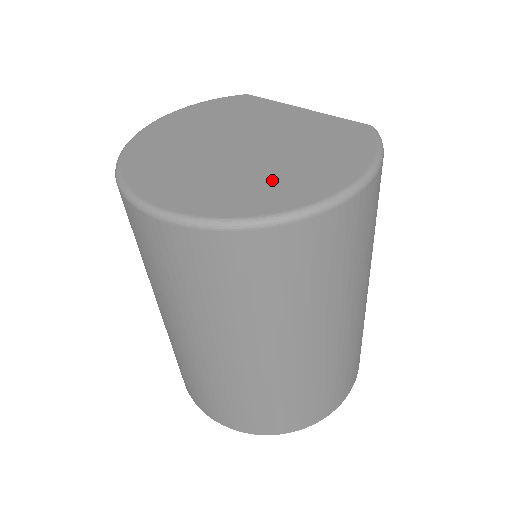
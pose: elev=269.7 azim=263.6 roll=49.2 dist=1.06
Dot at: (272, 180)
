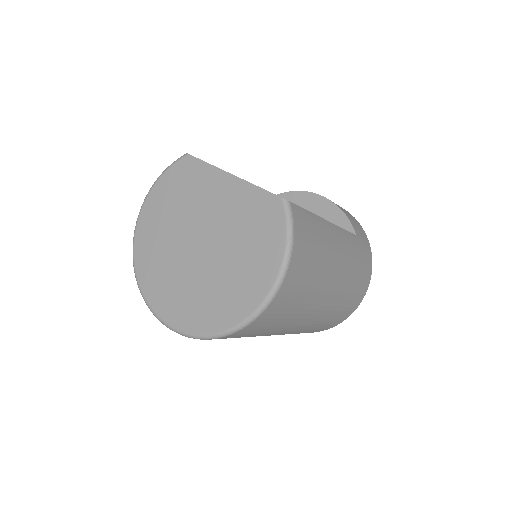
Dot at: (224, 289)
